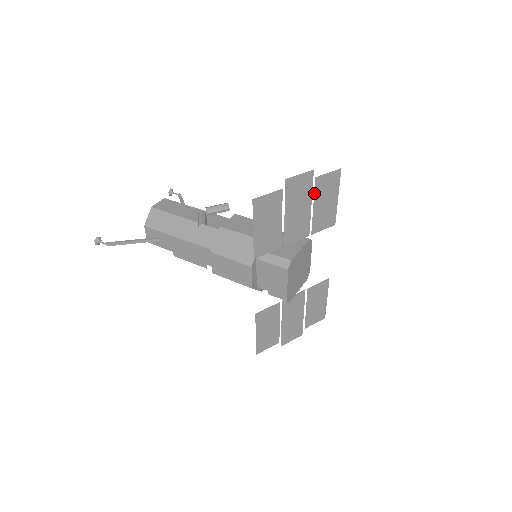
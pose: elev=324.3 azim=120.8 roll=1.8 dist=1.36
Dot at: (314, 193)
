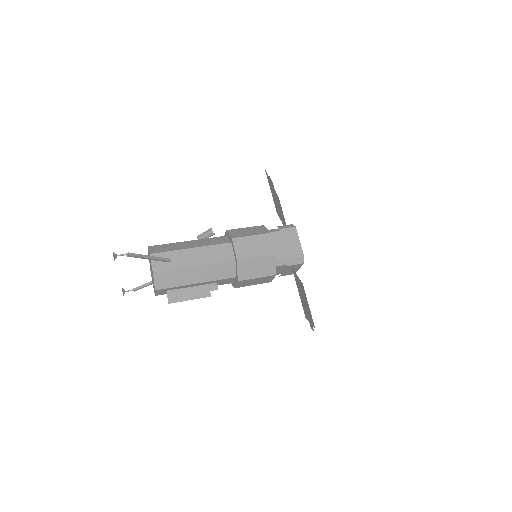
Dot at: occluded
